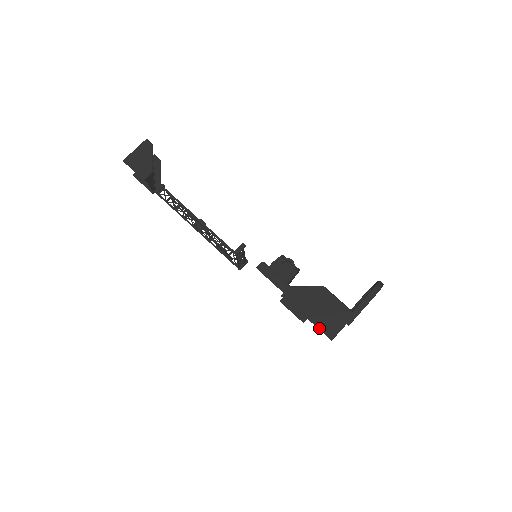
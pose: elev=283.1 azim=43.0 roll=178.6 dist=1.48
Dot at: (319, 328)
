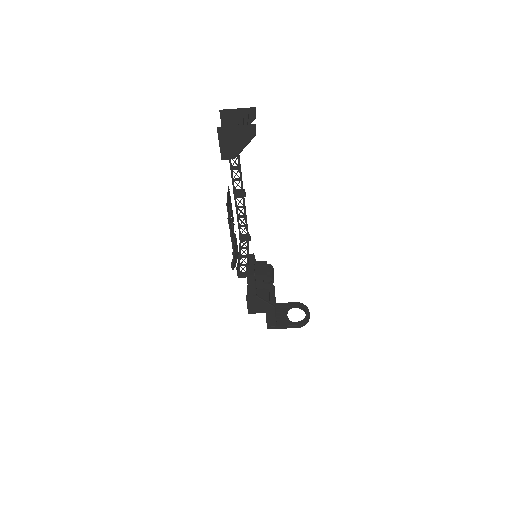
Dot at: occluded
